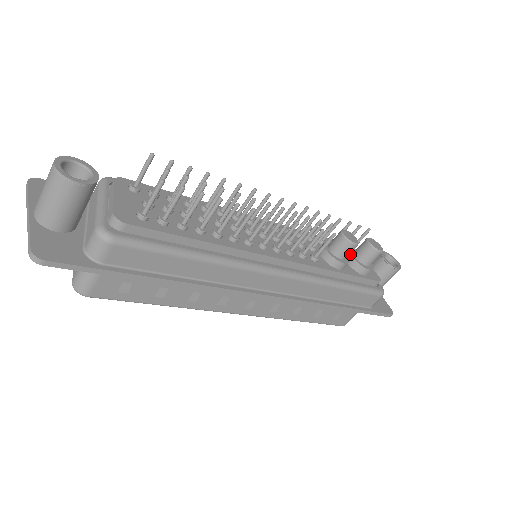
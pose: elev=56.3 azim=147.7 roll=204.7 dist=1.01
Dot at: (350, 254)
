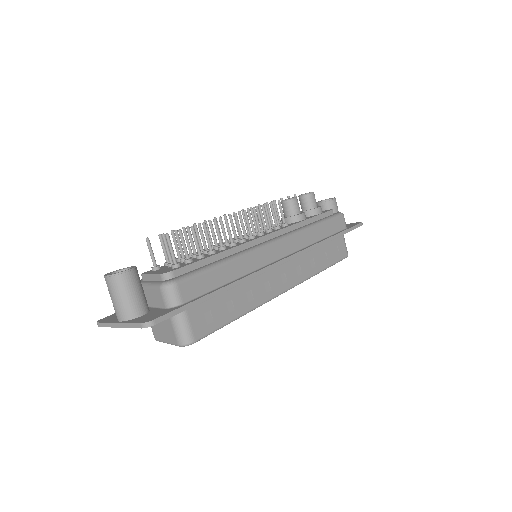
Dot at: occluded
